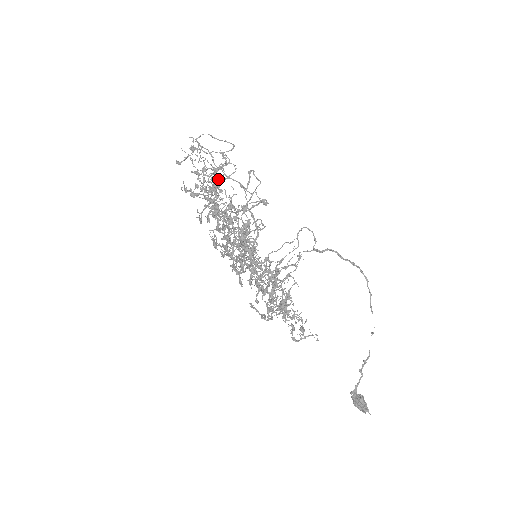
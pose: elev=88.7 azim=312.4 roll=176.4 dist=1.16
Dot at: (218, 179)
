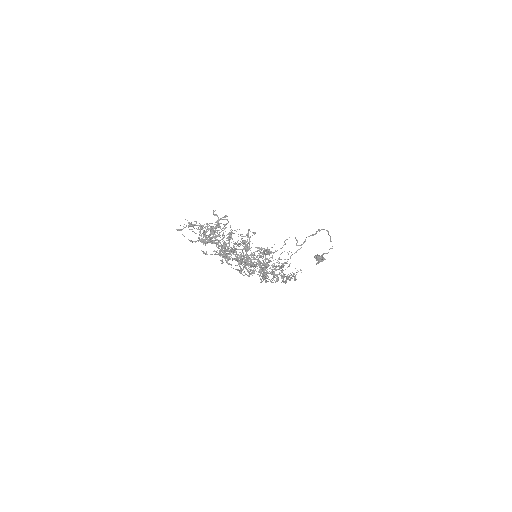
Dot at: occluded
